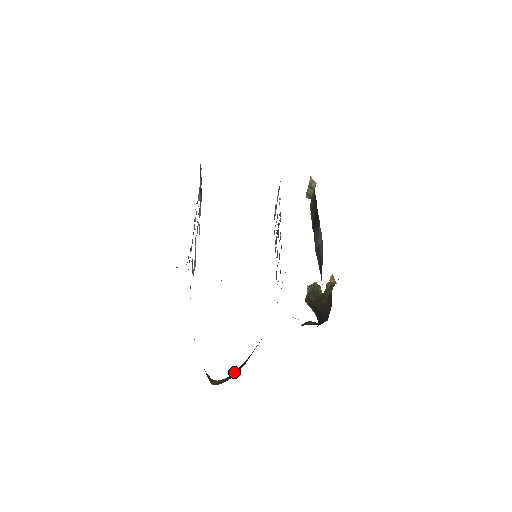
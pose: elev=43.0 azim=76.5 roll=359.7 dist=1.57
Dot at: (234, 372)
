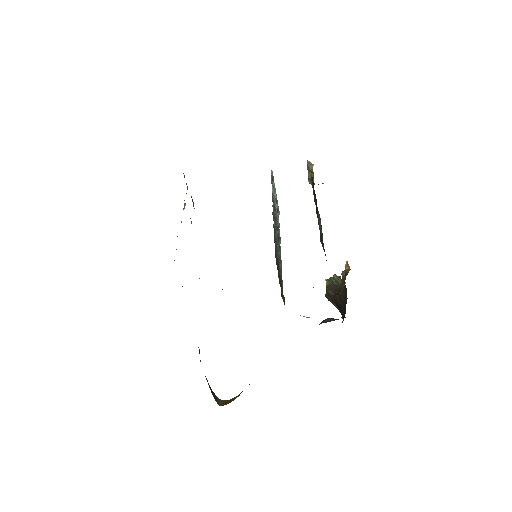
Dot at: occluded
